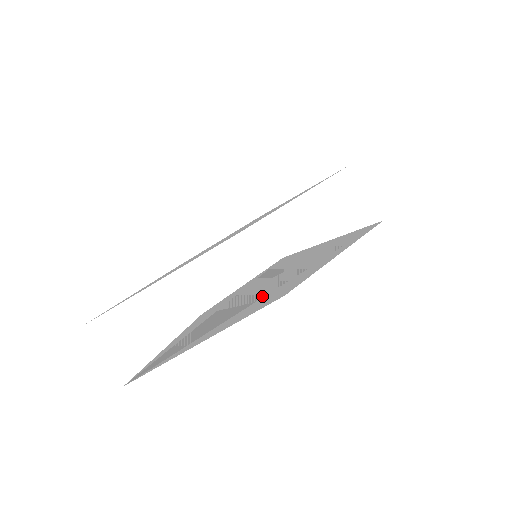
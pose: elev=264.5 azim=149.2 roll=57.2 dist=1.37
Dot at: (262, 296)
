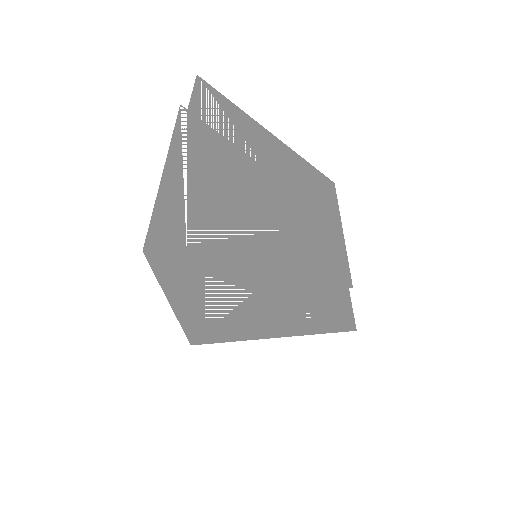
Dot at: (279, 240)
